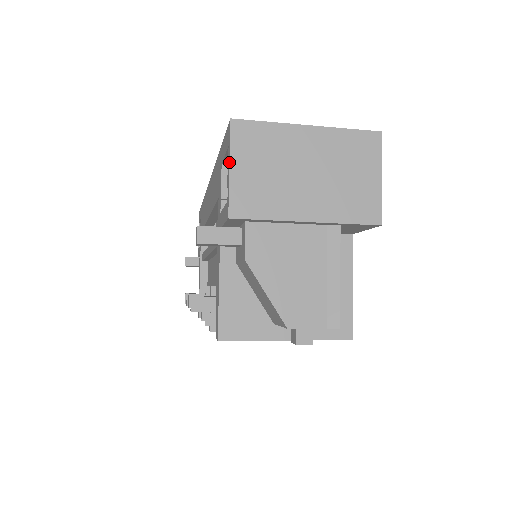
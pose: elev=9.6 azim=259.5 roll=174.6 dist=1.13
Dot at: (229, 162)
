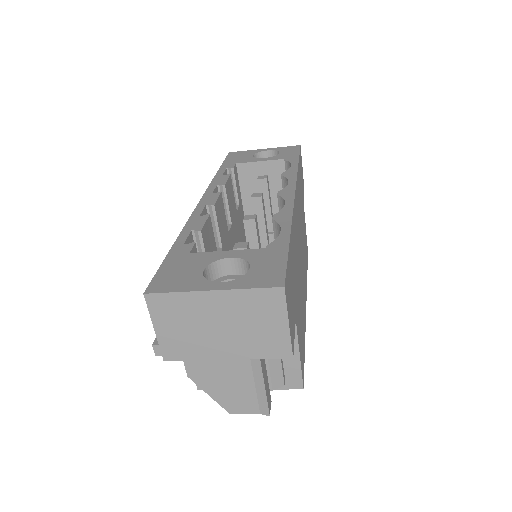
Dot at: occluded
